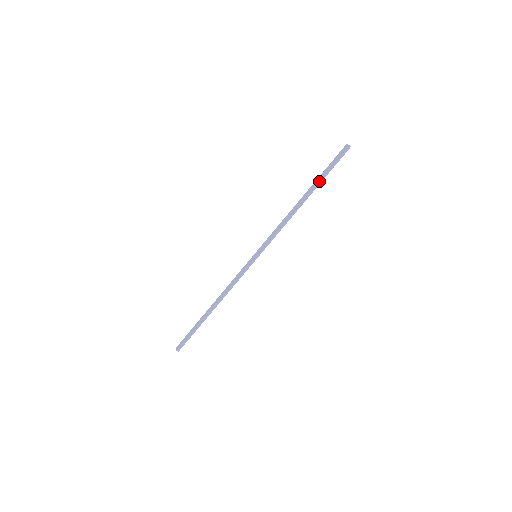
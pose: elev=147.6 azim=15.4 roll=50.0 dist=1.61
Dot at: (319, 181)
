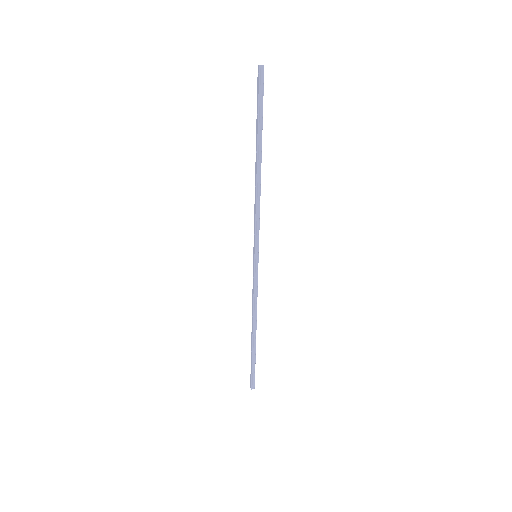
Dot at: (259, 132)
